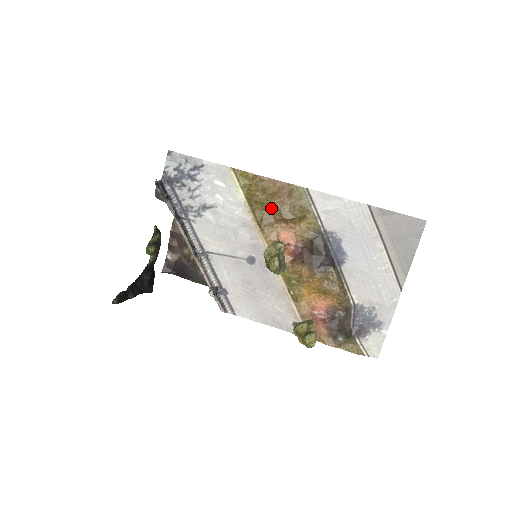
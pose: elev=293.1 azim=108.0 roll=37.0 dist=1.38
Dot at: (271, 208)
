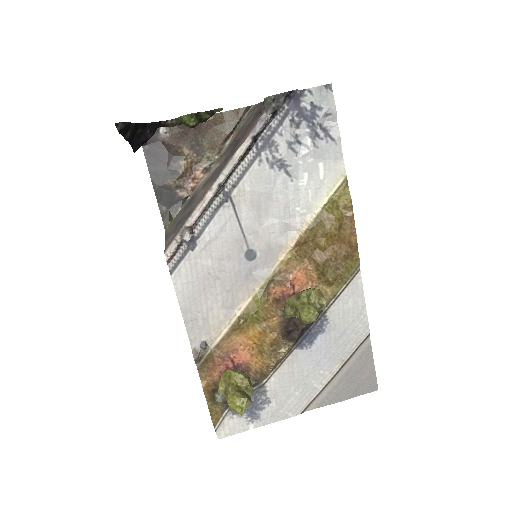
Dot at: (324, 245)
